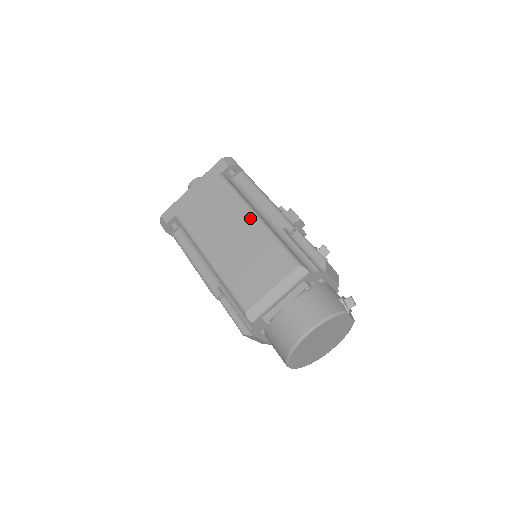
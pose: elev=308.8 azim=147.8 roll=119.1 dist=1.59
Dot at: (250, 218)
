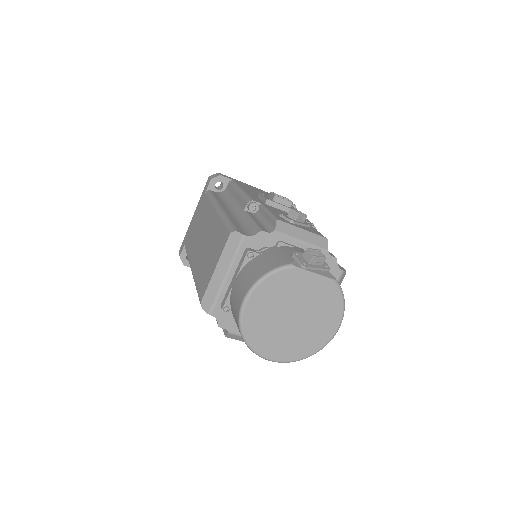
Dot at: (213, 213)
